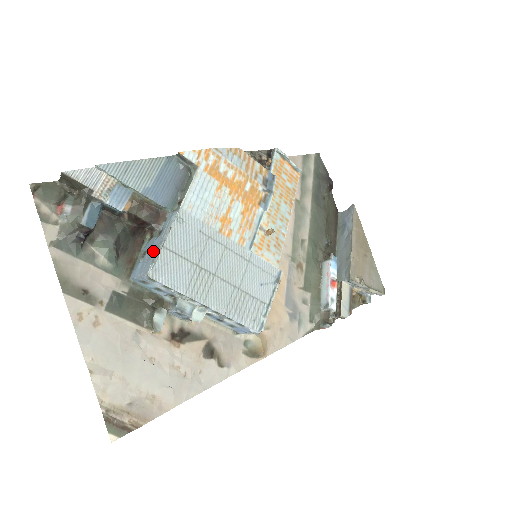
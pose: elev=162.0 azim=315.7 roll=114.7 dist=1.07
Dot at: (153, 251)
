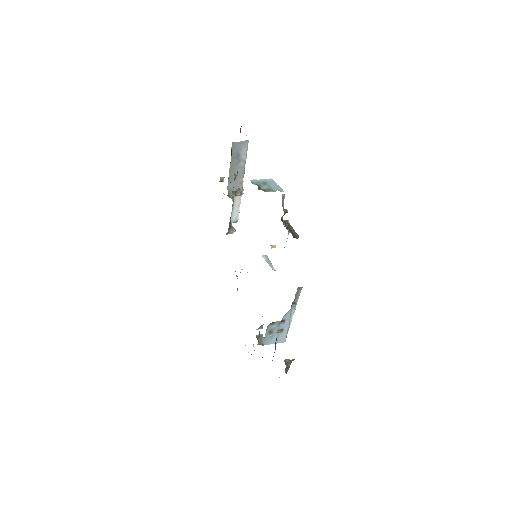
Dot at: (283, 332)
